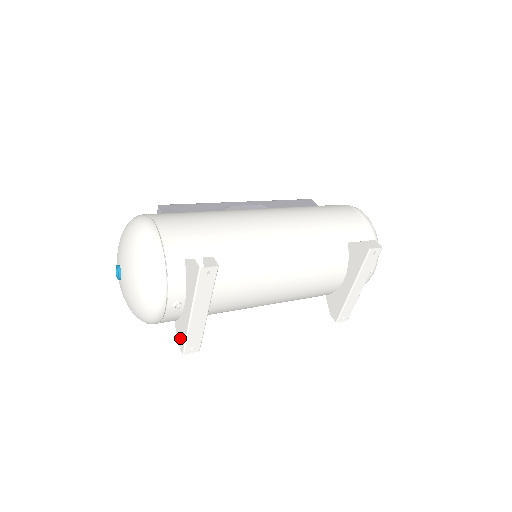
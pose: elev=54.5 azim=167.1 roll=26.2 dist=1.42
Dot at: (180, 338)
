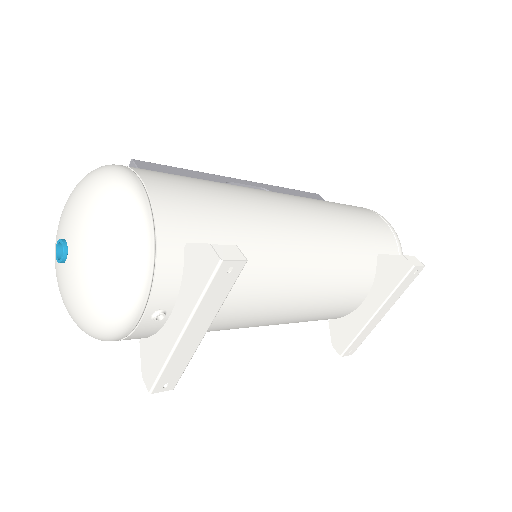
Dot at: (148, 367)
